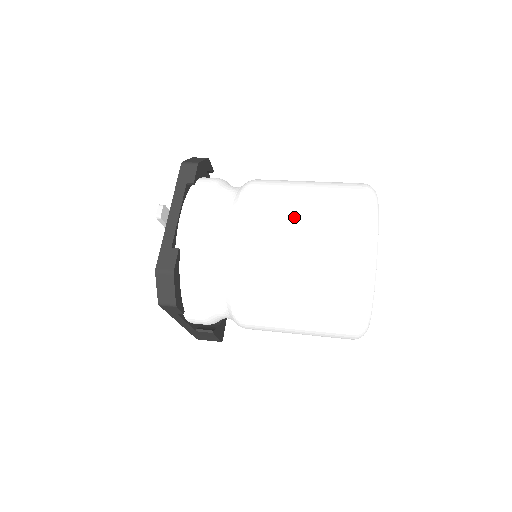
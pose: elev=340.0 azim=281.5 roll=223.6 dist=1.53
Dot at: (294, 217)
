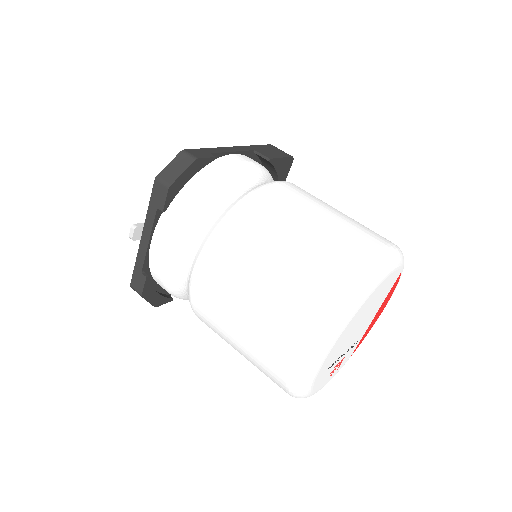
Dot at: (240, 306)
